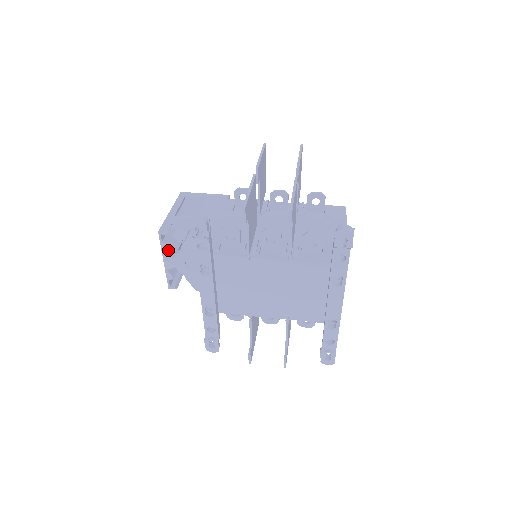
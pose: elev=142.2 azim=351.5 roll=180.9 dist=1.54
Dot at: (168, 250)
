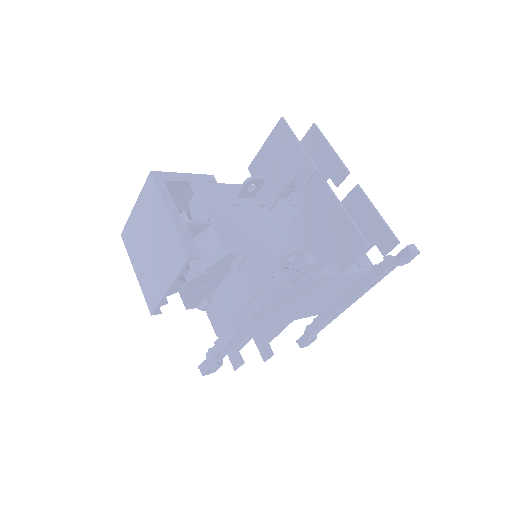
Dot at: occluded
